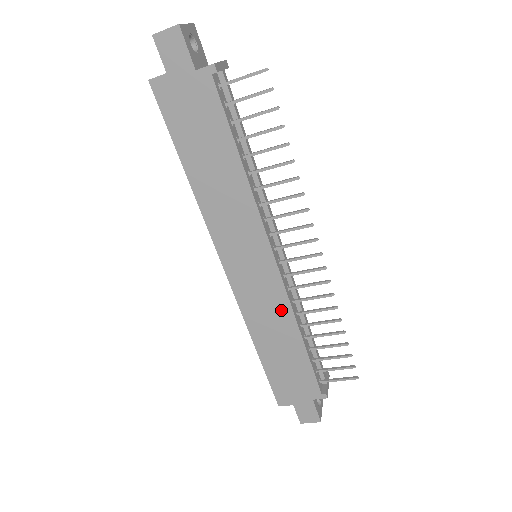
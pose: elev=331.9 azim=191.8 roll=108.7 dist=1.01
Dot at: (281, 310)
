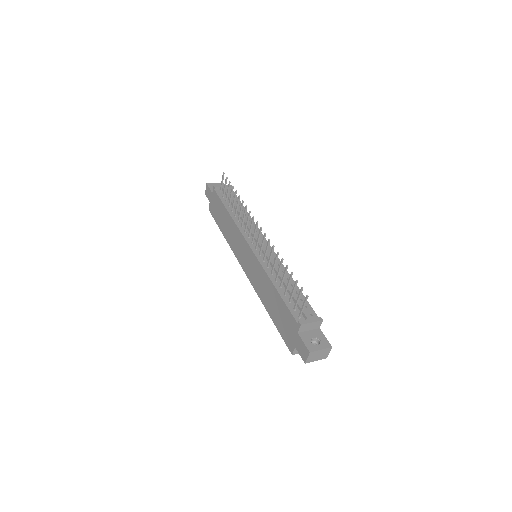
Dot at: (262, 274)
